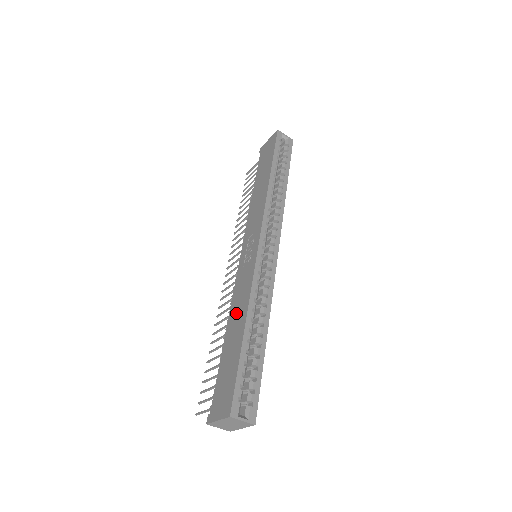
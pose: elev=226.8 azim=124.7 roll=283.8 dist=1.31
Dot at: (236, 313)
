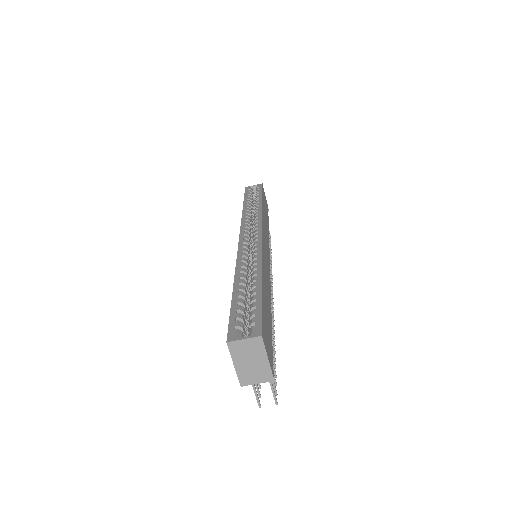
Dot at: occluded
